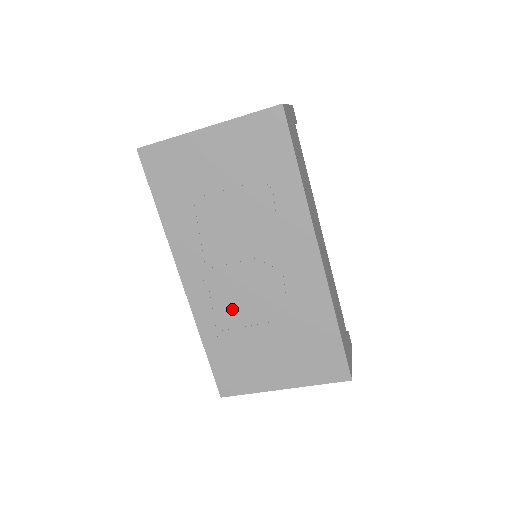
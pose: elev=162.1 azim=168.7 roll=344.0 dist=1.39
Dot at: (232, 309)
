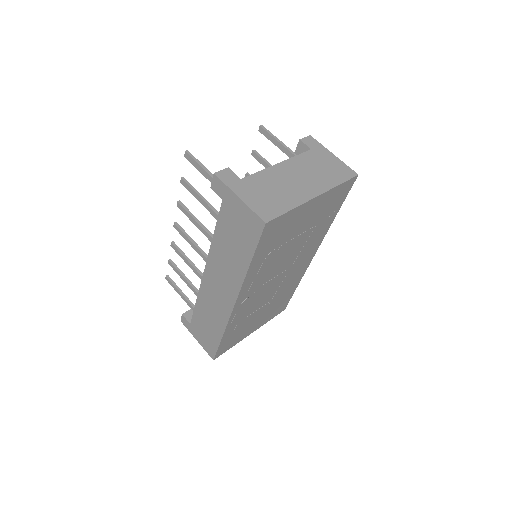
Dot at: (254, 306)
